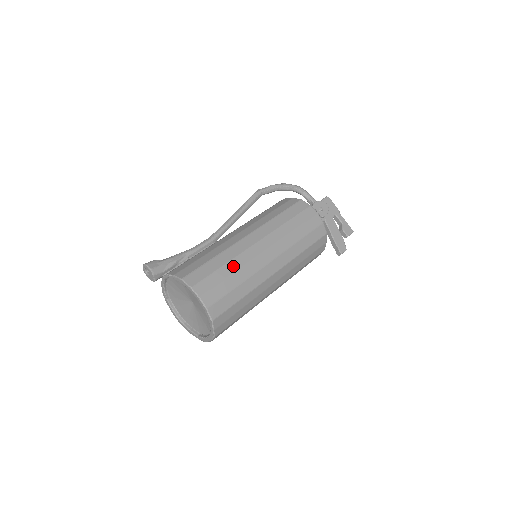
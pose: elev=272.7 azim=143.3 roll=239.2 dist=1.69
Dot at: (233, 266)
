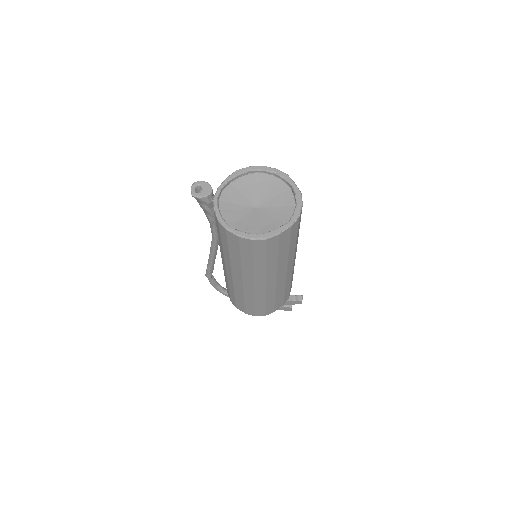
Dot at: occluded
